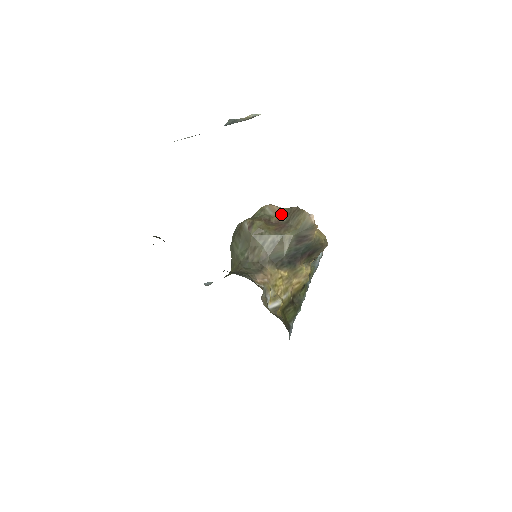
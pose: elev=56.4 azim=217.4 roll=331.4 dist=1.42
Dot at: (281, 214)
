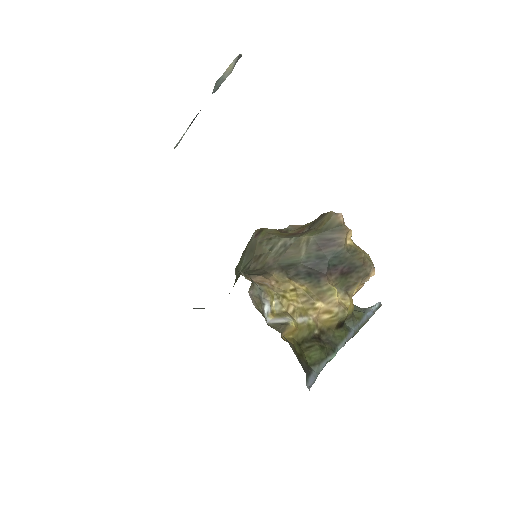
Dot at: (303, 227)
